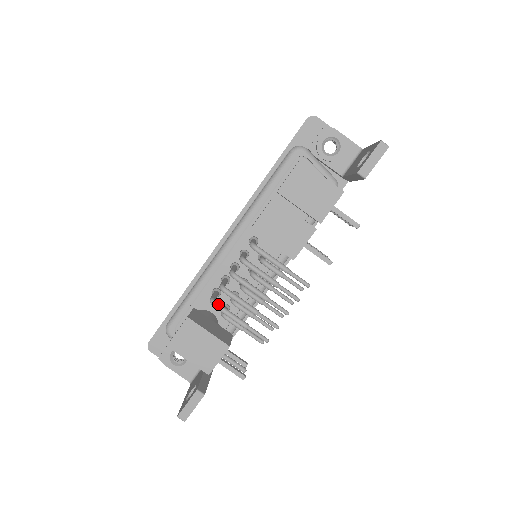
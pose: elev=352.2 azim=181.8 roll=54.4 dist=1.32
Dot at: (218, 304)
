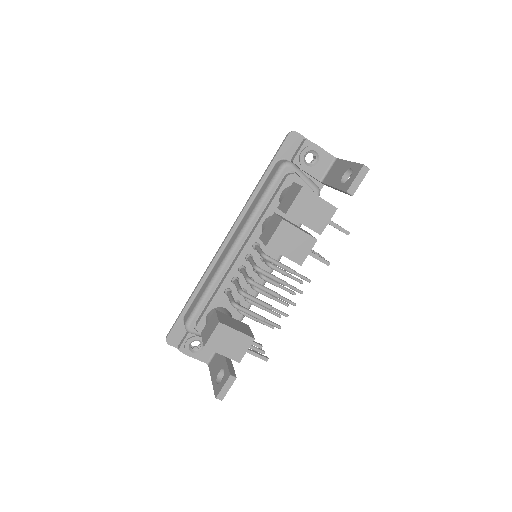
Dot at: (239, 306)
